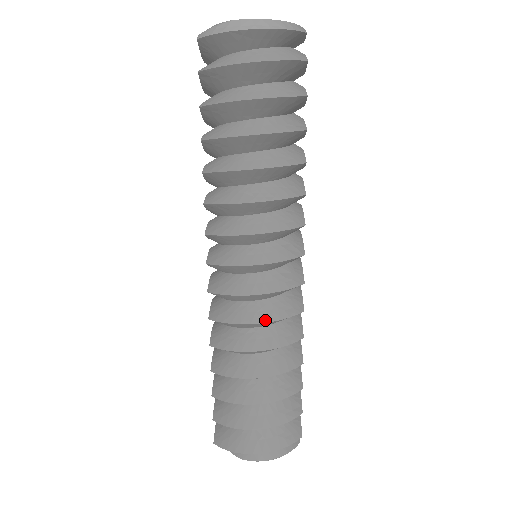
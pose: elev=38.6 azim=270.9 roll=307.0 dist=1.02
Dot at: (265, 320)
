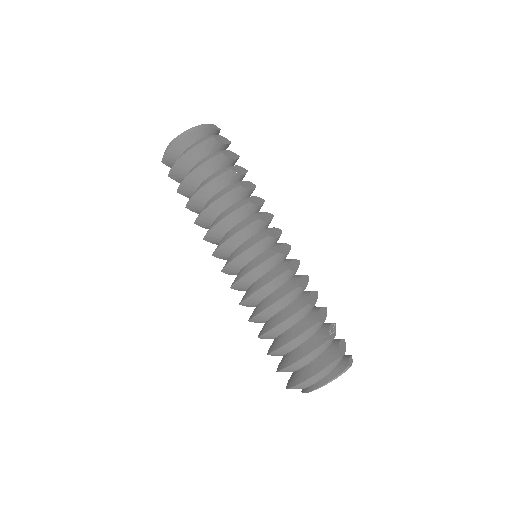
Dot at: (263, 285)
